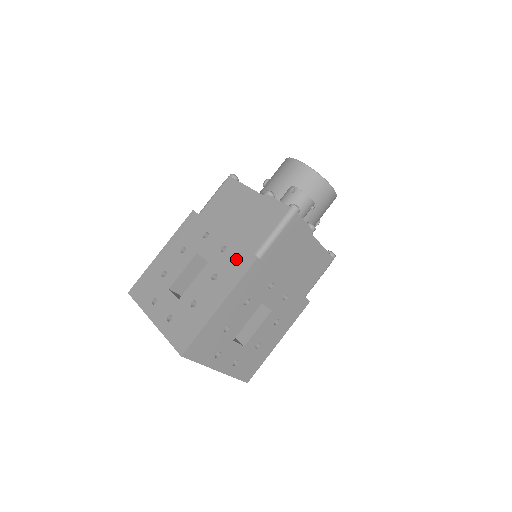
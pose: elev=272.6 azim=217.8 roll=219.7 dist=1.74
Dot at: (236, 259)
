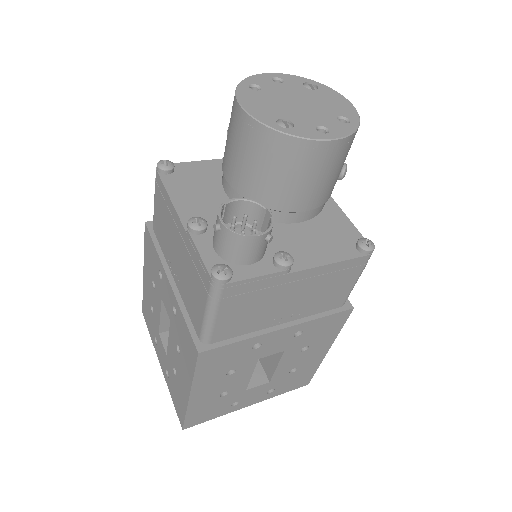
Dot at: (185, 338)
